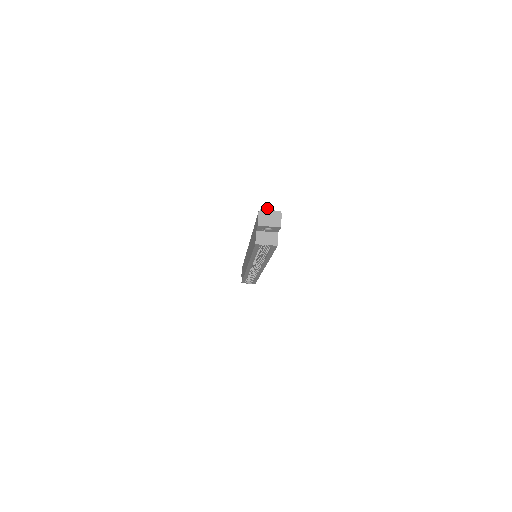
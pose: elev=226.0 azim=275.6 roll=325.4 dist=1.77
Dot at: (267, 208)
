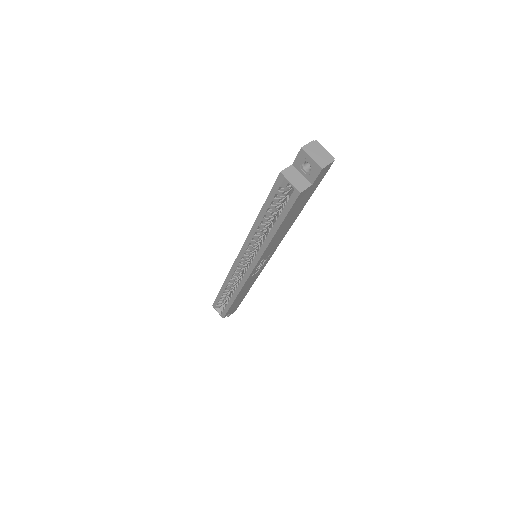
Dot at: occluded
